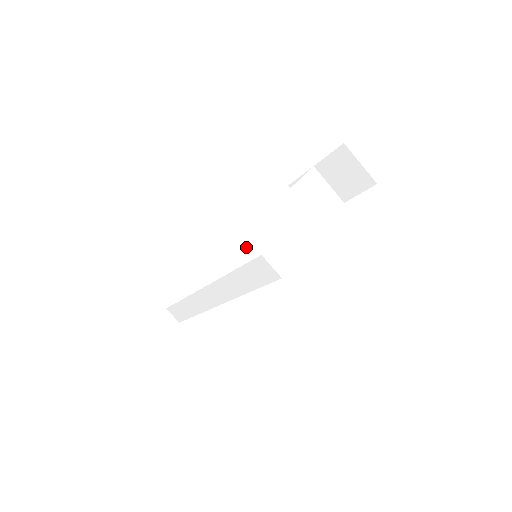
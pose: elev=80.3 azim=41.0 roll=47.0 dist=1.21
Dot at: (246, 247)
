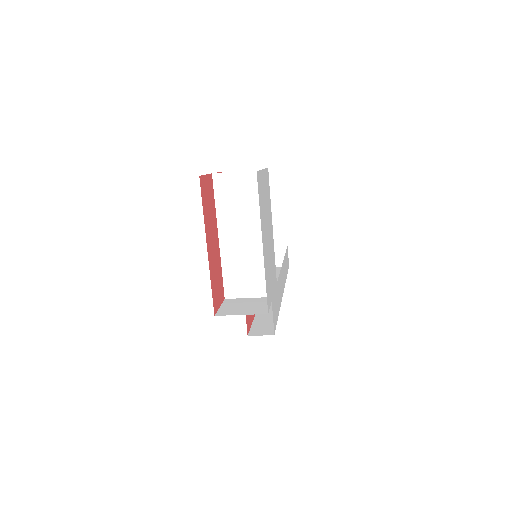
Dot at: (234, 297)
